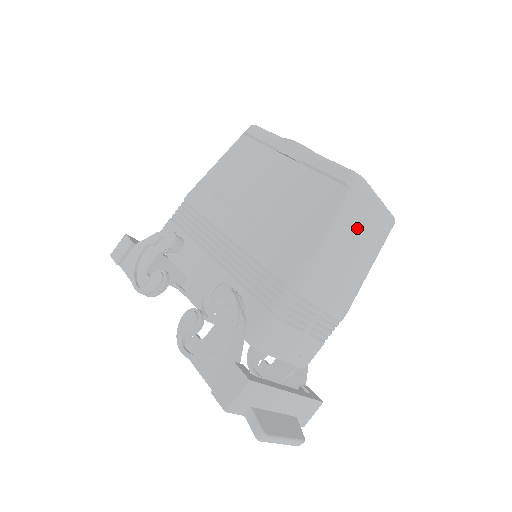
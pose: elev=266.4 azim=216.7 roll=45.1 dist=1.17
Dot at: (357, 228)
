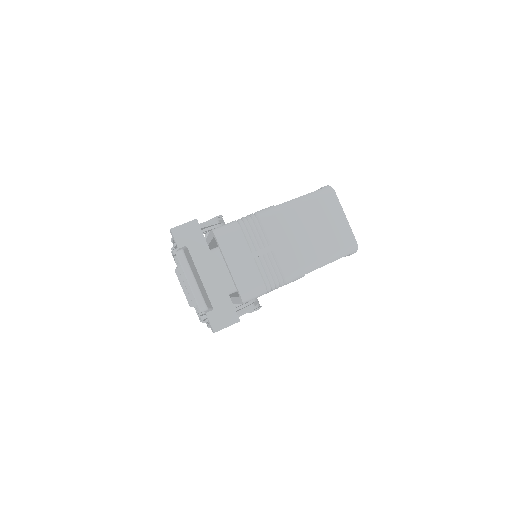
Dot at: (319, 215)
